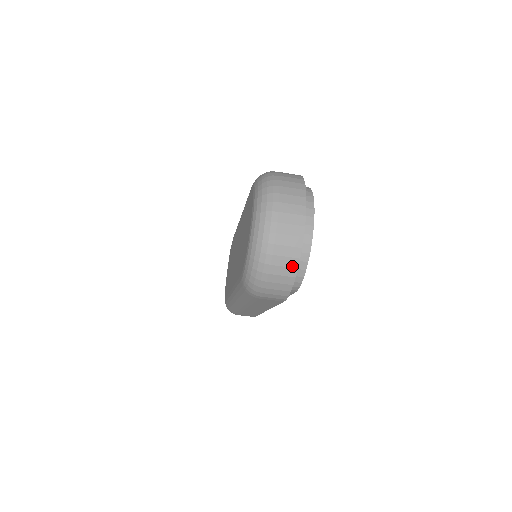
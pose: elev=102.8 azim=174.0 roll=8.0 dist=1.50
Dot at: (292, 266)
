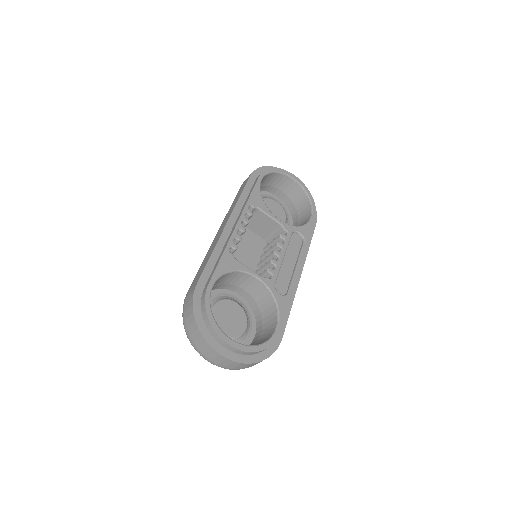
Dot at: (252, 364)
